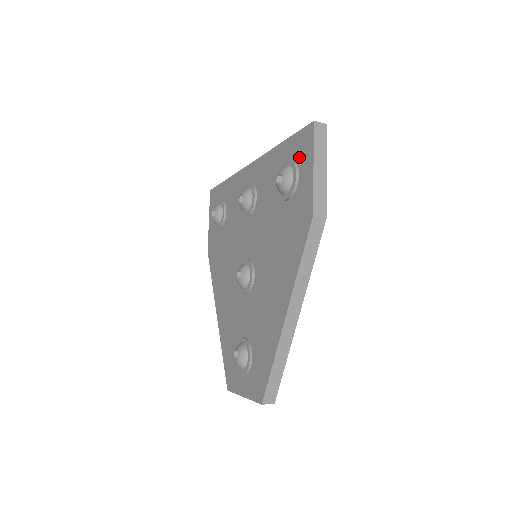
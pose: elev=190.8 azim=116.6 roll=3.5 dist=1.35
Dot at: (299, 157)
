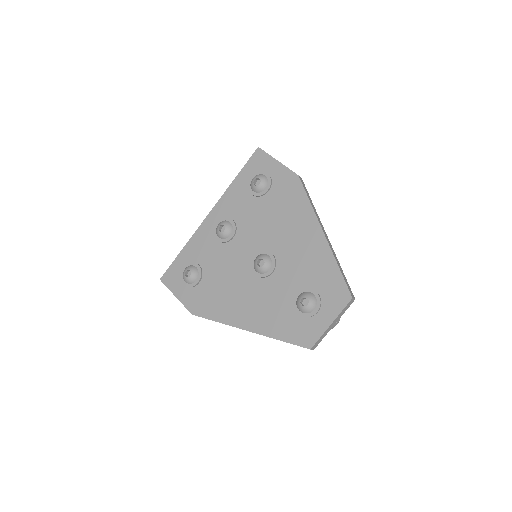
Dot at: (260, 168)
